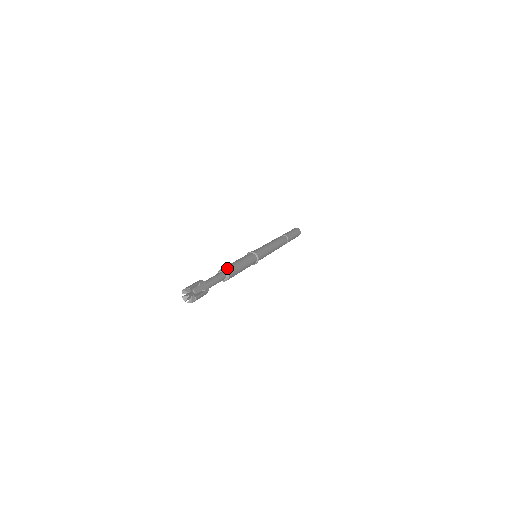
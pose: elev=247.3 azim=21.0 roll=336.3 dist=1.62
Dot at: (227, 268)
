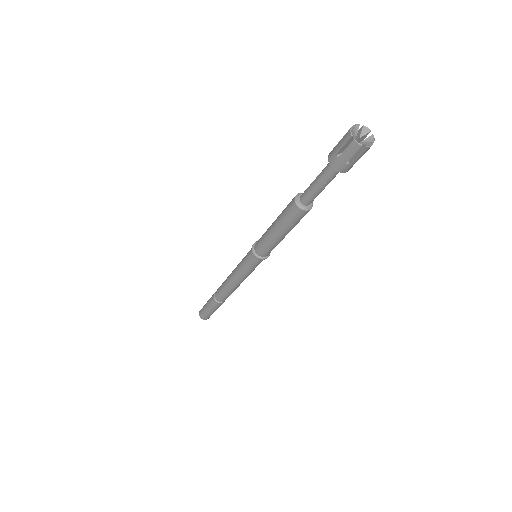
Dot at: occluded
